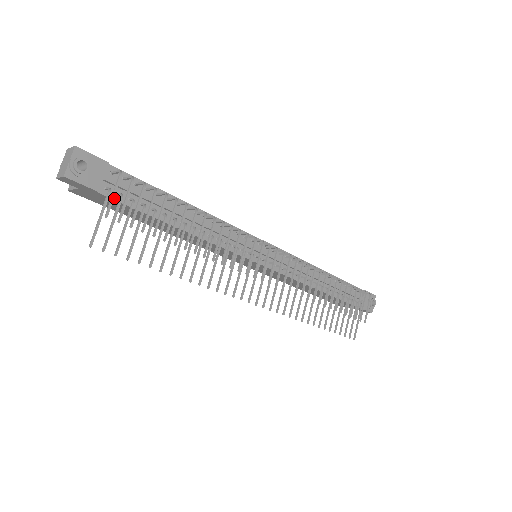
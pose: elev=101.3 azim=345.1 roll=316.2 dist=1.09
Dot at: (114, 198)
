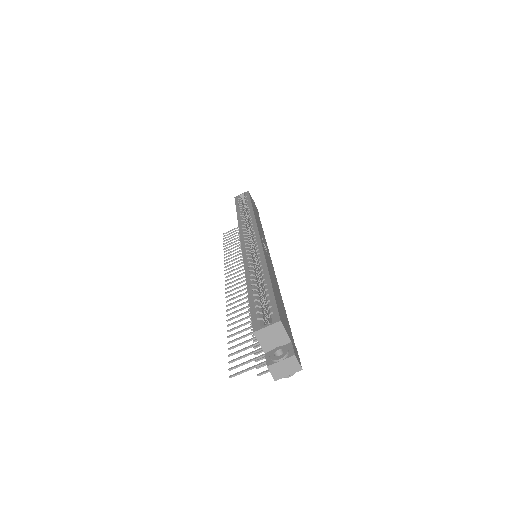
Dot at: occluded
